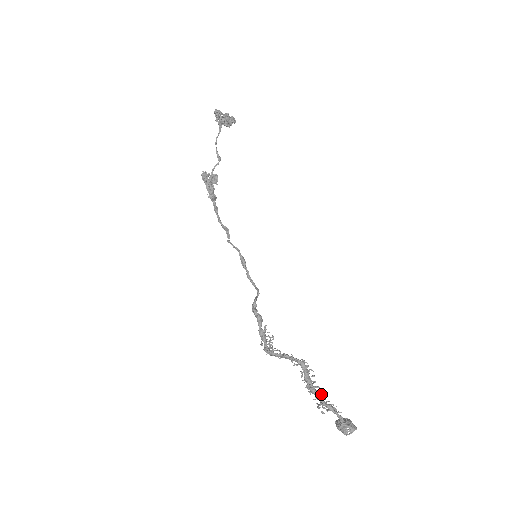
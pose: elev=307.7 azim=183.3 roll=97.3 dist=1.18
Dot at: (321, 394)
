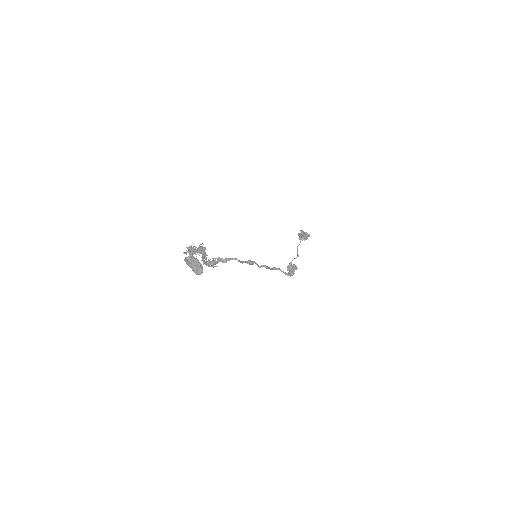
Dot at: (192, 247)
